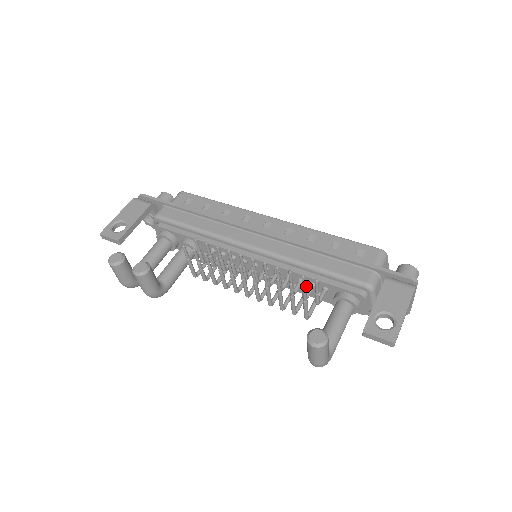
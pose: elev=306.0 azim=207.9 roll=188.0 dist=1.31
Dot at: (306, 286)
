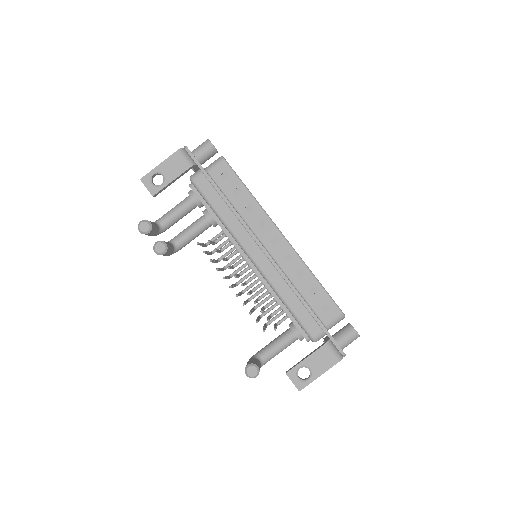
Dot at: occluded
